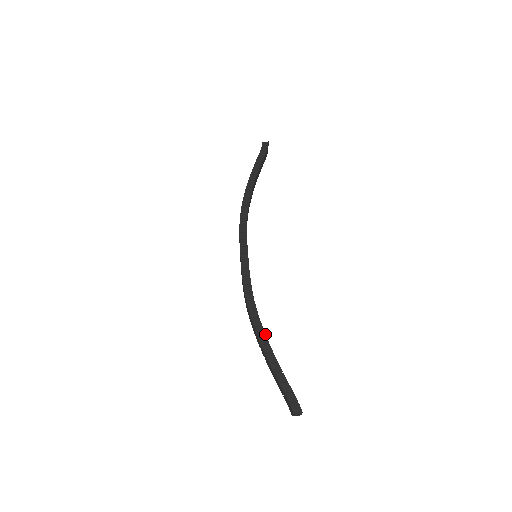
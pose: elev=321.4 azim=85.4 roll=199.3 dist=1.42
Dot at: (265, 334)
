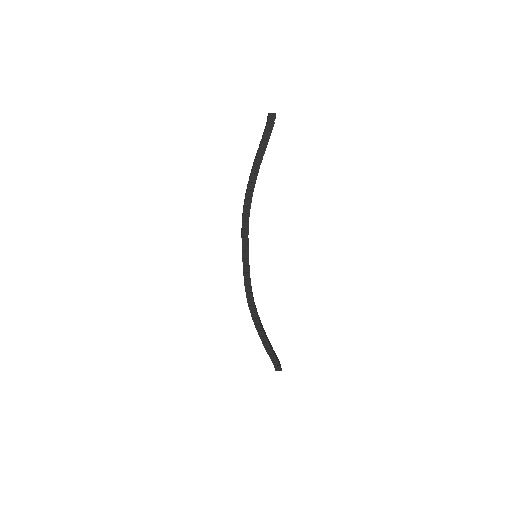
Dot at: (260, 324)
